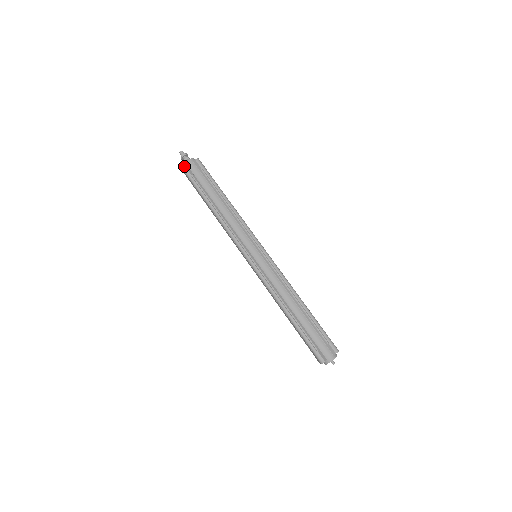
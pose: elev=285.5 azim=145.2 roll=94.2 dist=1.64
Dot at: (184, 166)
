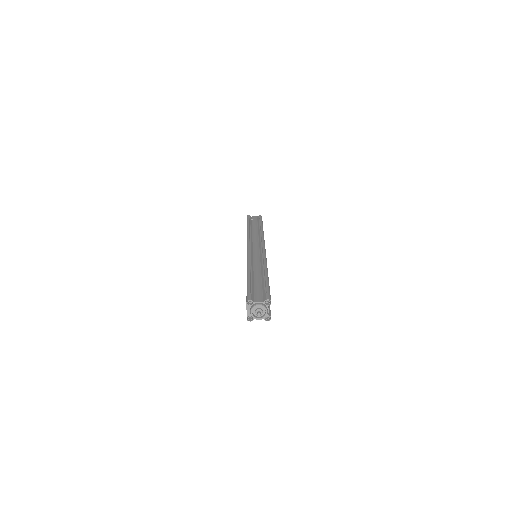
Dot at: occluded
